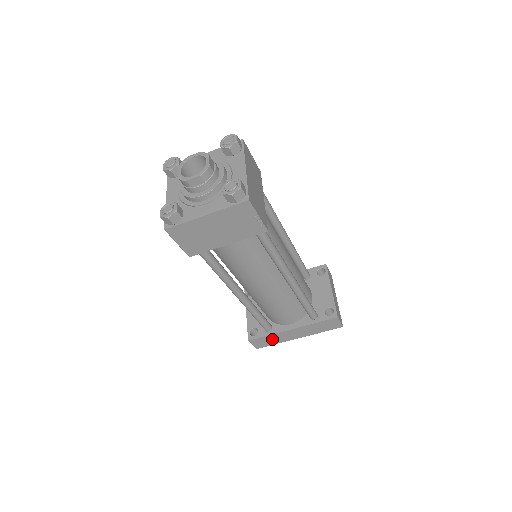
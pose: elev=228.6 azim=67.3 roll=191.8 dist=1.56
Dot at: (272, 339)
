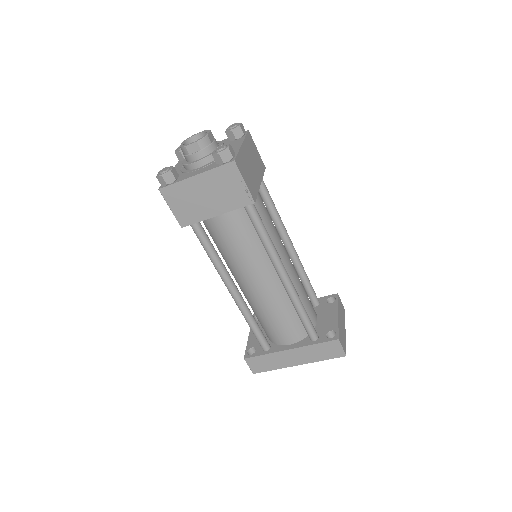
Dot at: (269, 361)
